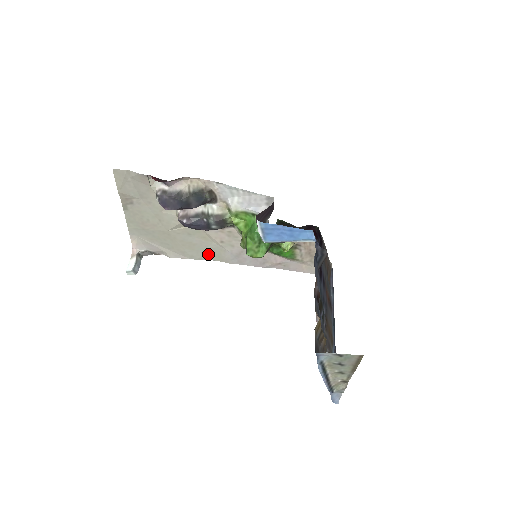
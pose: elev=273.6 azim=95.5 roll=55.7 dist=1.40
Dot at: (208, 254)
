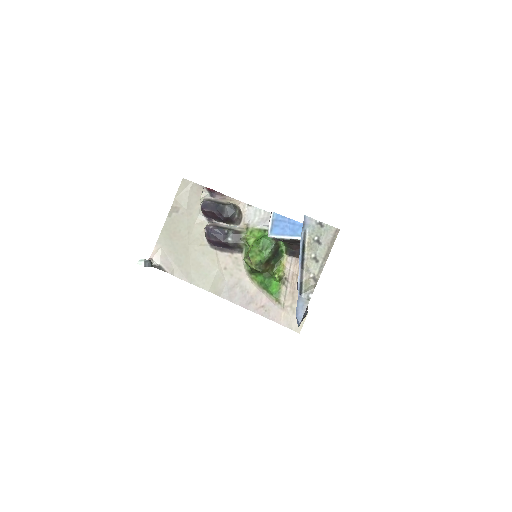
Dot at: (207, 282)
